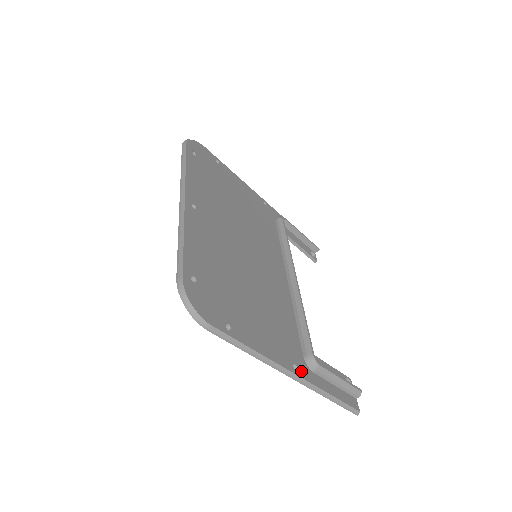
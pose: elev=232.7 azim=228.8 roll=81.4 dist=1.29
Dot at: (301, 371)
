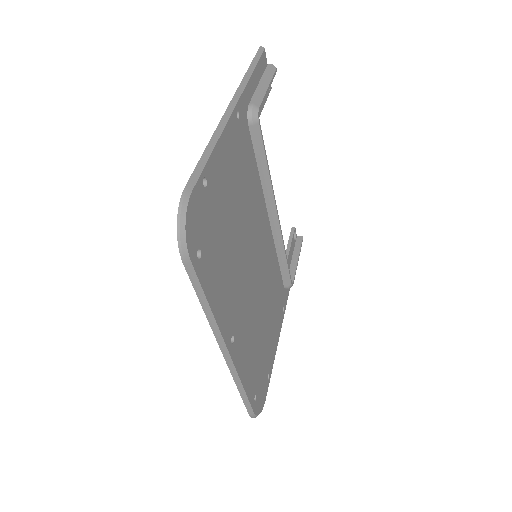
Dot at: (285, 304)
